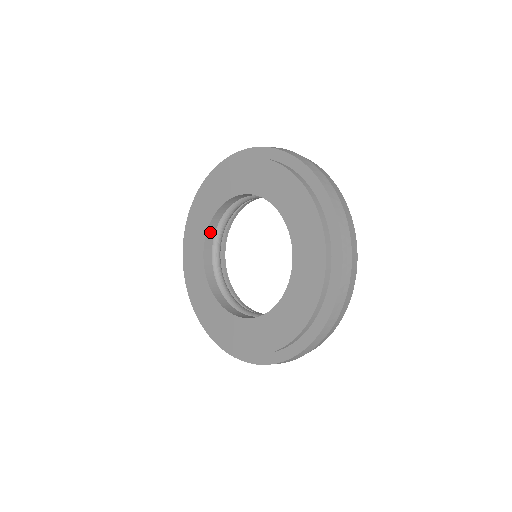
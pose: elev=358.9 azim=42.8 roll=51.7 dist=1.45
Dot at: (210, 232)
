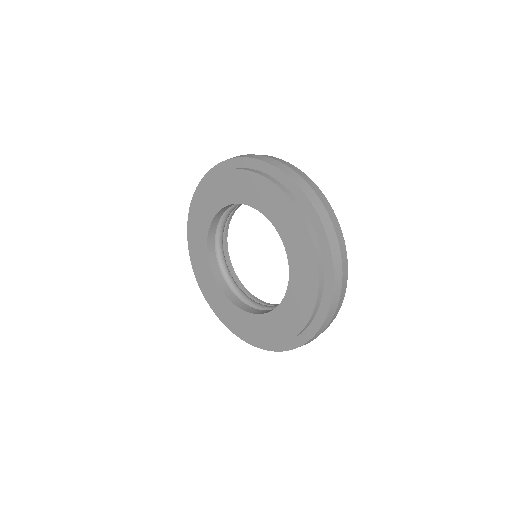
Dot at: occluded
